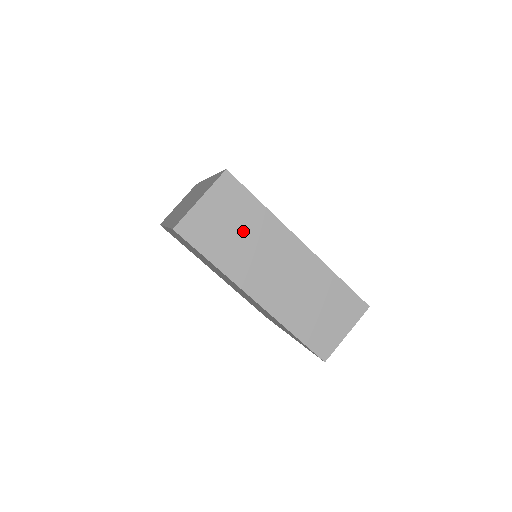
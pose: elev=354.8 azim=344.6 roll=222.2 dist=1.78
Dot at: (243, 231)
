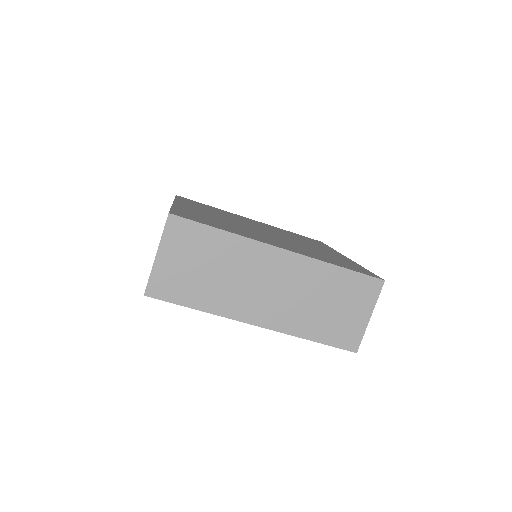
Dot at: (215, 266)
